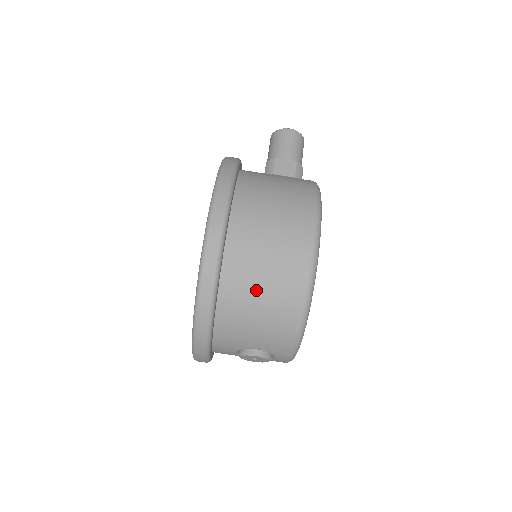
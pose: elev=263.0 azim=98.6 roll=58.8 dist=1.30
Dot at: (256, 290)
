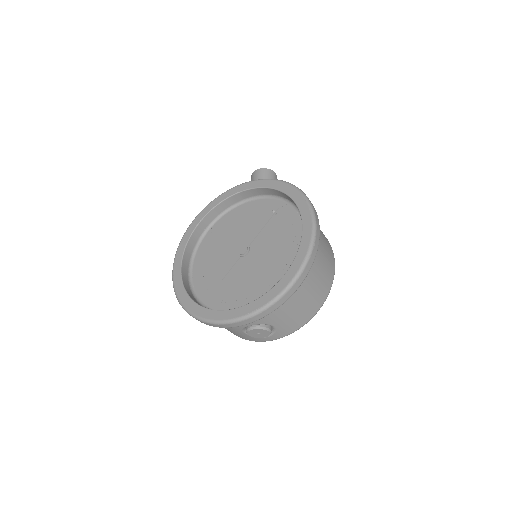
Dot at: (311, 287)
